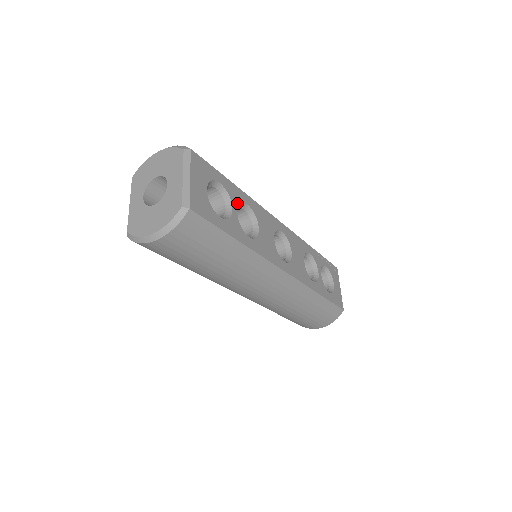
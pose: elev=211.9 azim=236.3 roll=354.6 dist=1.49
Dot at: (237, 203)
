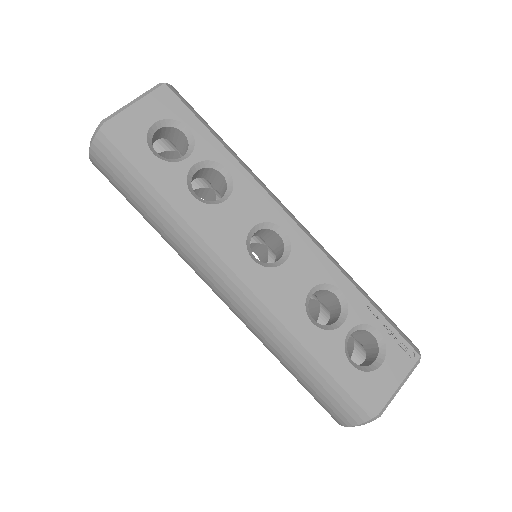
Dot at: (205, 158)
